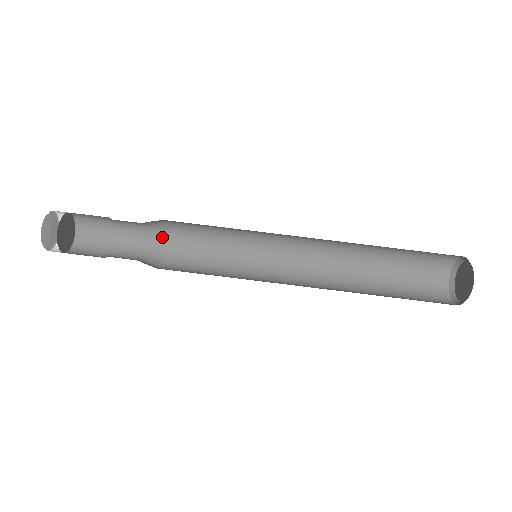
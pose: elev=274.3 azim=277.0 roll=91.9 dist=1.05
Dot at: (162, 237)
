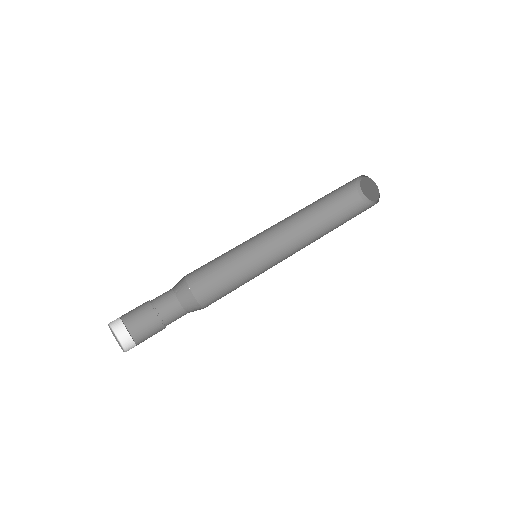
Dot at: (192, 298)
